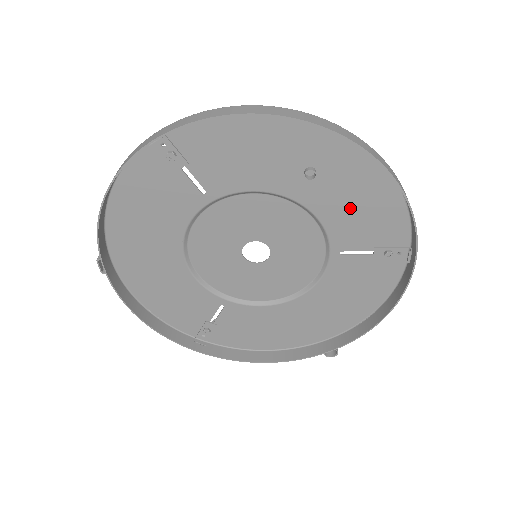
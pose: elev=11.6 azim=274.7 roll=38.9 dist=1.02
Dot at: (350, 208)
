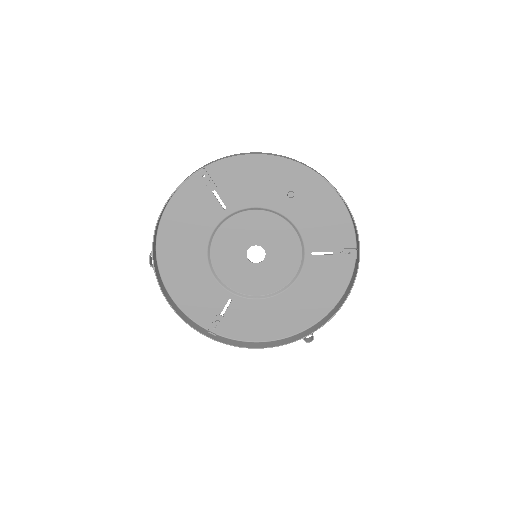
Dot at: (316, 220)
